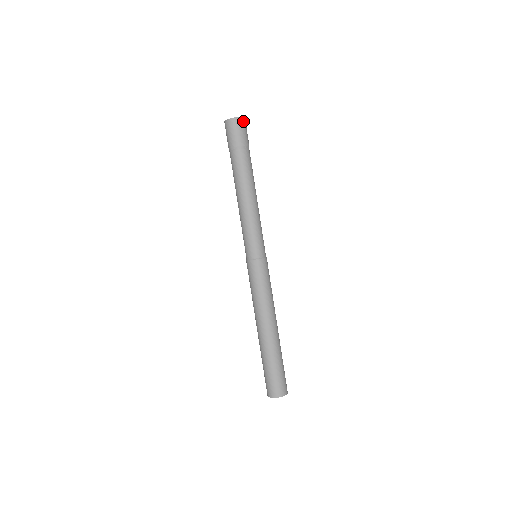
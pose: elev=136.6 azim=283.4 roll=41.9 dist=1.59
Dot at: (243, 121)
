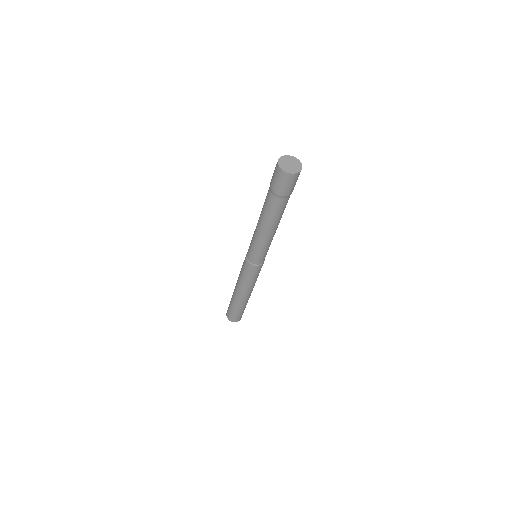
Dot at: (292, 176)
